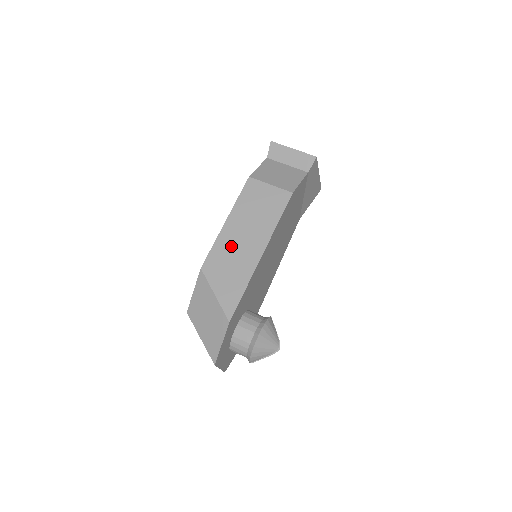
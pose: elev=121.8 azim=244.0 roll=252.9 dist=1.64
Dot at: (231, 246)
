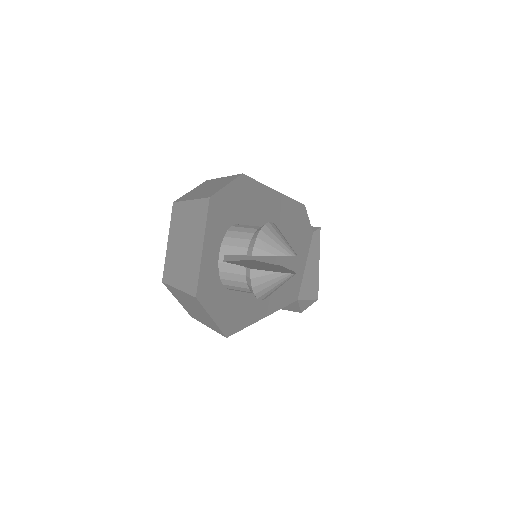
Dot at: occluded
